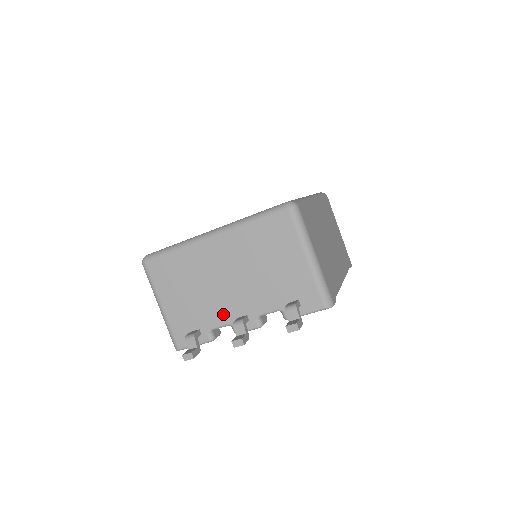
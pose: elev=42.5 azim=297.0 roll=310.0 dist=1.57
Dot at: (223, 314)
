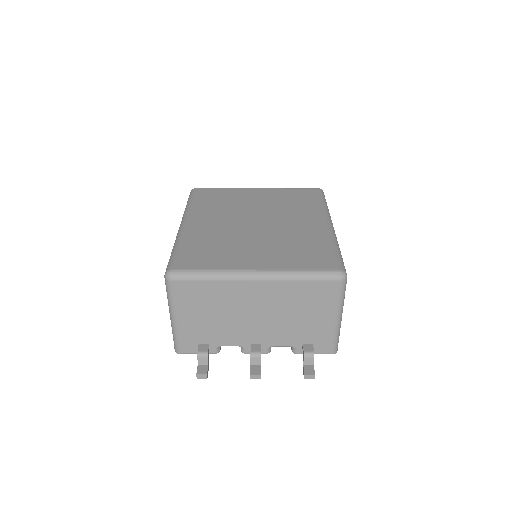
Dot at: (238, 338)
